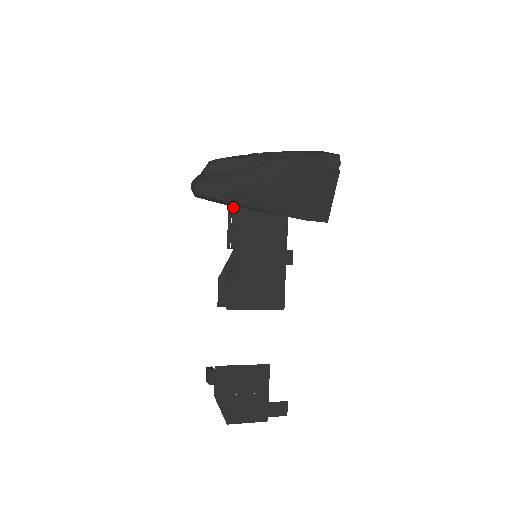
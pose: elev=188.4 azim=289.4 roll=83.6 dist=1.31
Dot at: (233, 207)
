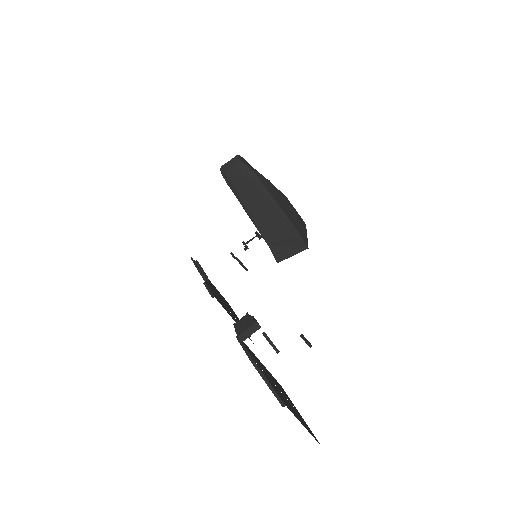
Dot at: occluded
